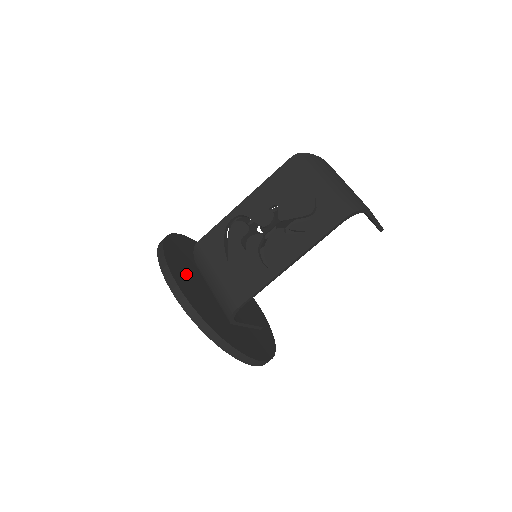
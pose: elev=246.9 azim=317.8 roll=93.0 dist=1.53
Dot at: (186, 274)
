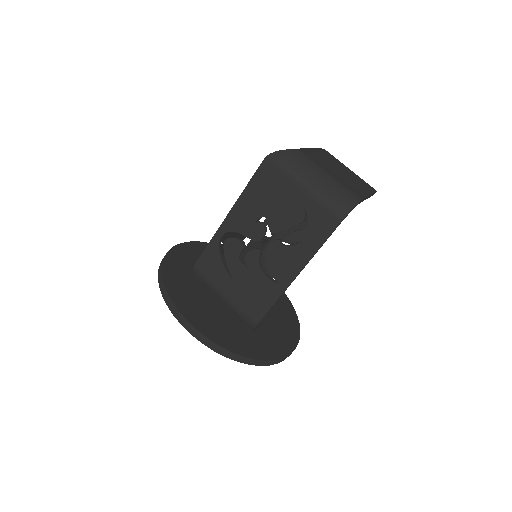
Dot at: (197, 304)
